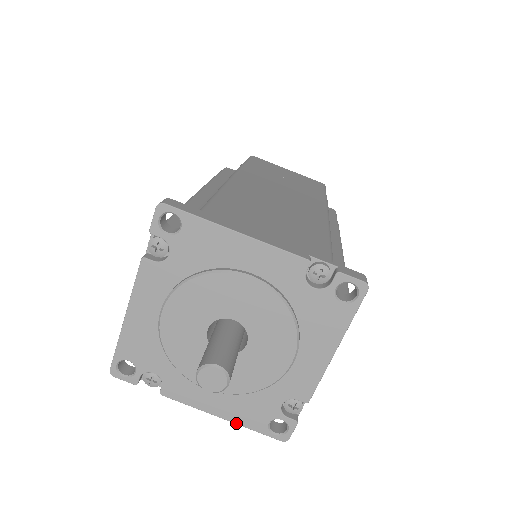
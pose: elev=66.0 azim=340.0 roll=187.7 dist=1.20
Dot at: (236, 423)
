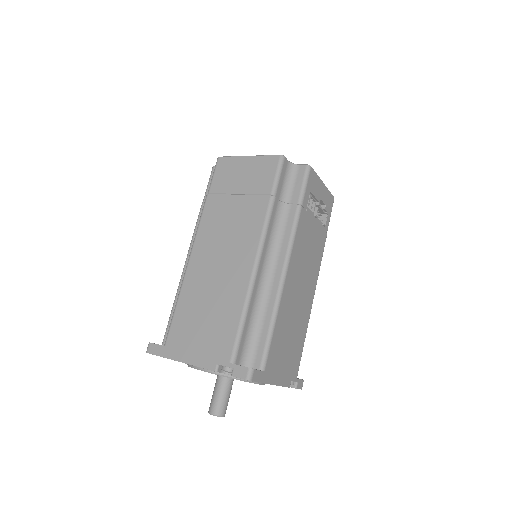
Dot at: occluded
